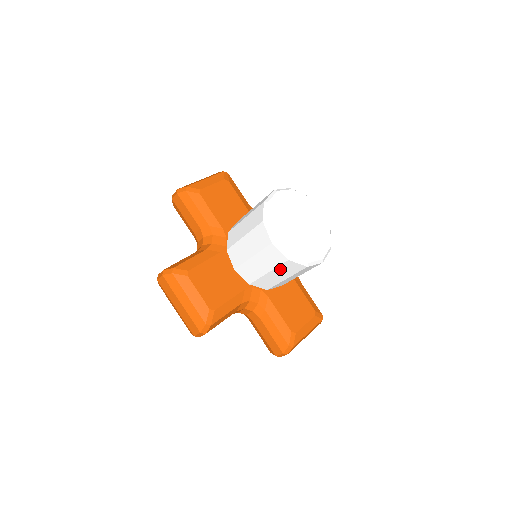
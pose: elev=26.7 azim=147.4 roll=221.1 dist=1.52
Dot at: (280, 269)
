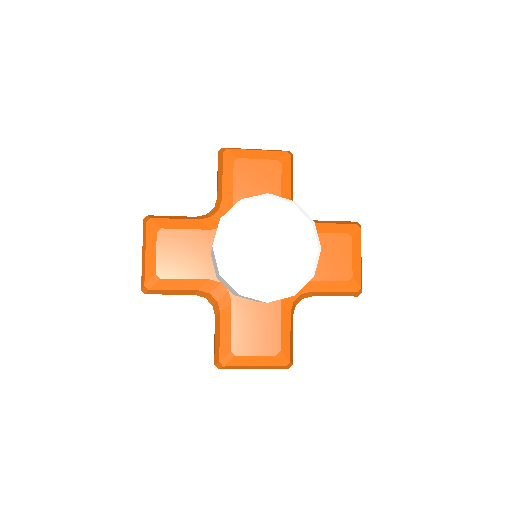
Dot at: occluded
